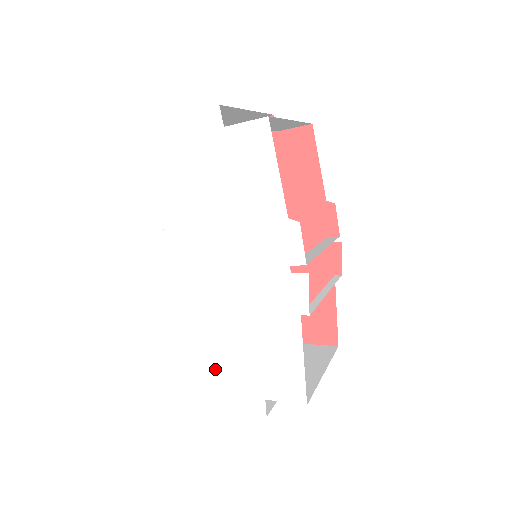
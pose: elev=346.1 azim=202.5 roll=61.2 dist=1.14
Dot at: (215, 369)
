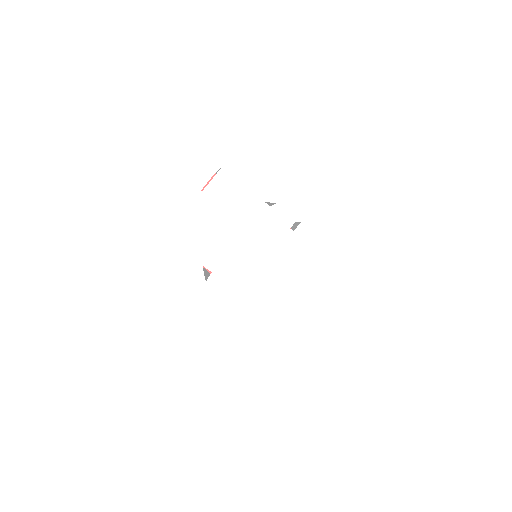
Dot at: (299, 322)
